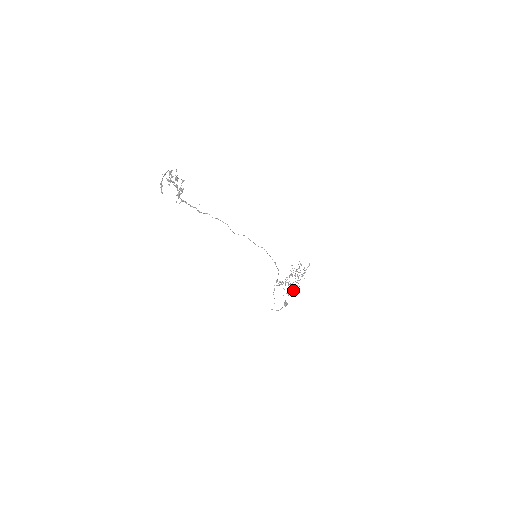
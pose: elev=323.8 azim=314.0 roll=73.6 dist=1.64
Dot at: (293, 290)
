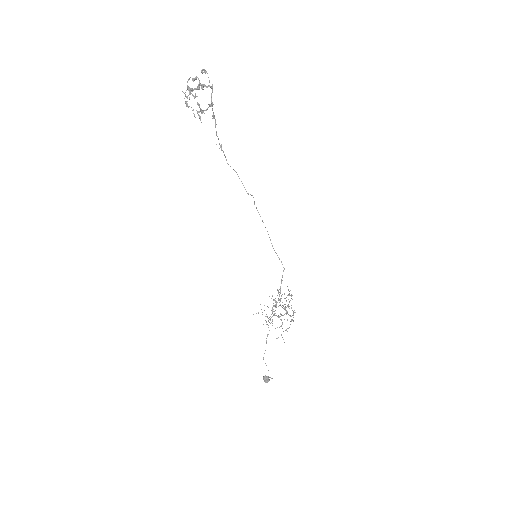
Dot at: occluded
